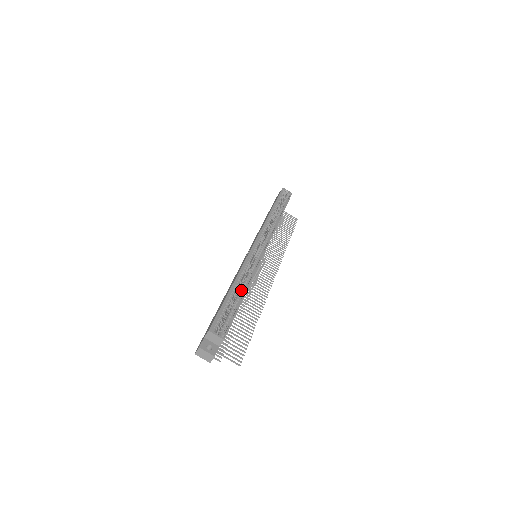
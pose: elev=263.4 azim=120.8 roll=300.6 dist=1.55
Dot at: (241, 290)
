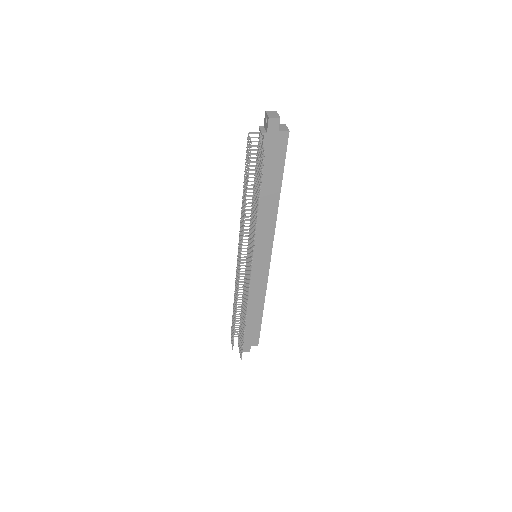
Dot at: (277, 194)
